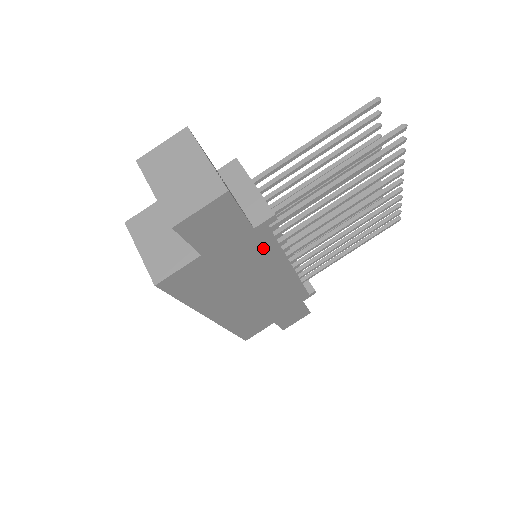
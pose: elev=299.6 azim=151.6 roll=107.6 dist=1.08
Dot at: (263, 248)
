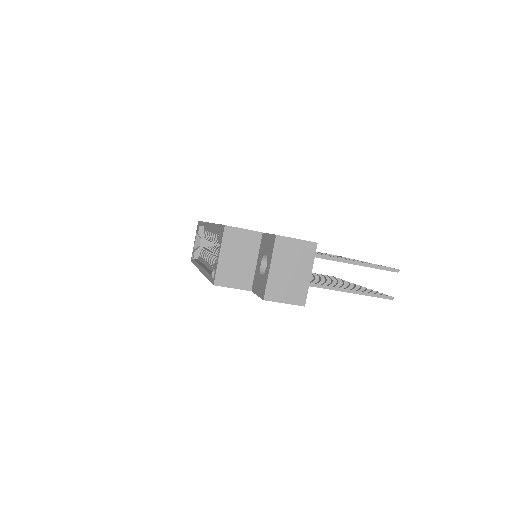
Dot at: occluded
